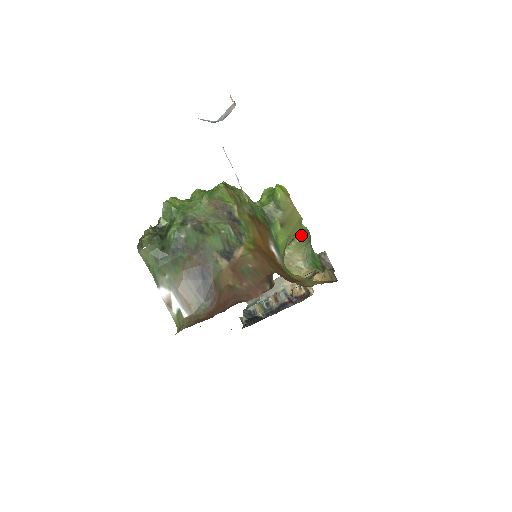
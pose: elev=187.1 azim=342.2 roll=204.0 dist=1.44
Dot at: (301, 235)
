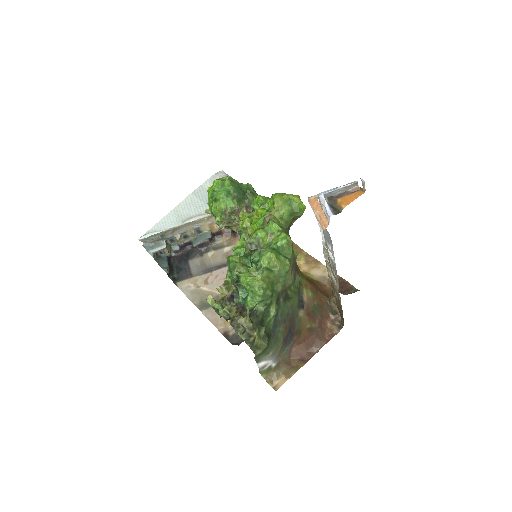
Dot at: occluded
